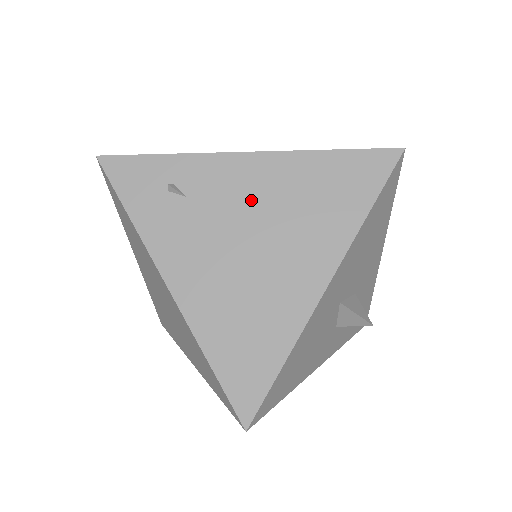
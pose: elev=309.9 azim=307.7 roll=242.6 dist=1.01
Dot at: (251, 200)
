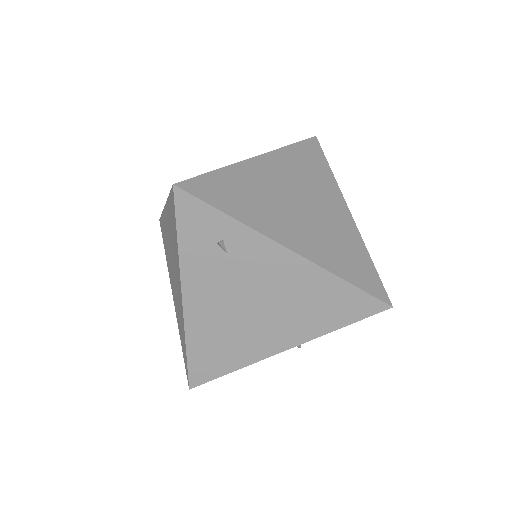
Dot at: (271, 281)
